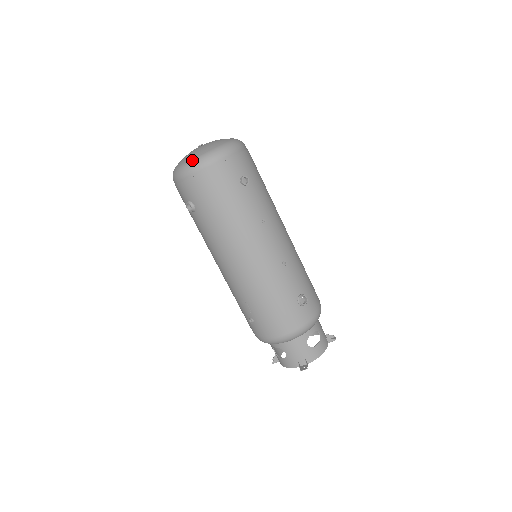
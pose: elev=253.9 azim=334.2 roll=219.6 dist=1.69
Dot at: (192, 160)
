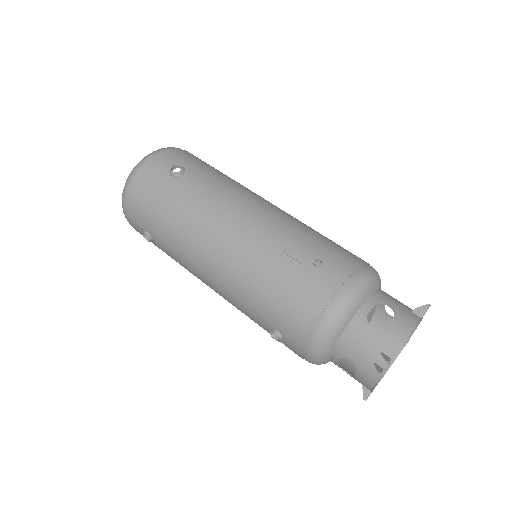
Dot at: occluded
